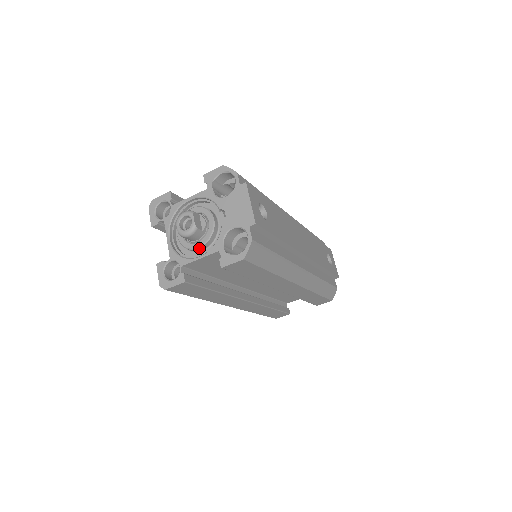
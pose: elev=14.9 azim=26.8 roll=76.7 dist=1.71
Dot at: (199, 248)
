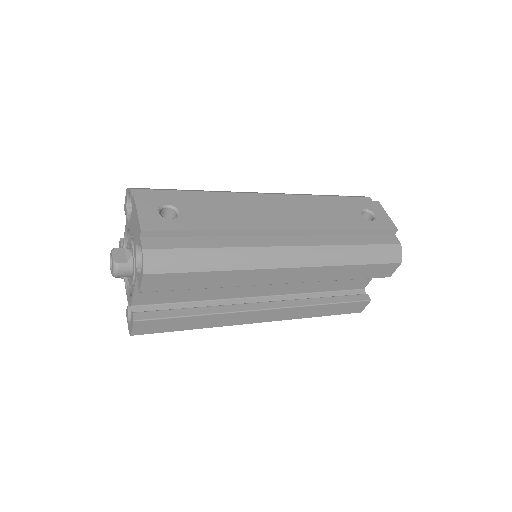
Dot at: occluded
